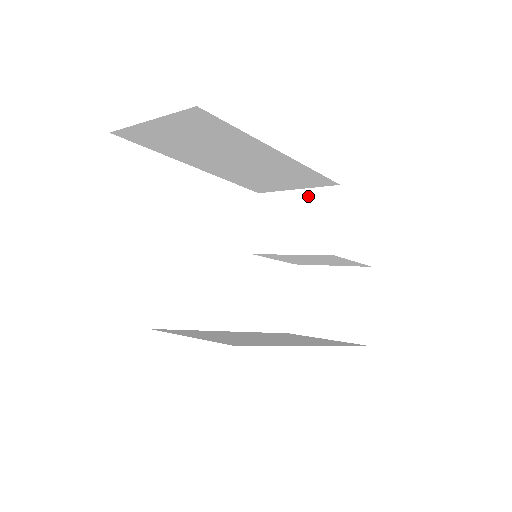
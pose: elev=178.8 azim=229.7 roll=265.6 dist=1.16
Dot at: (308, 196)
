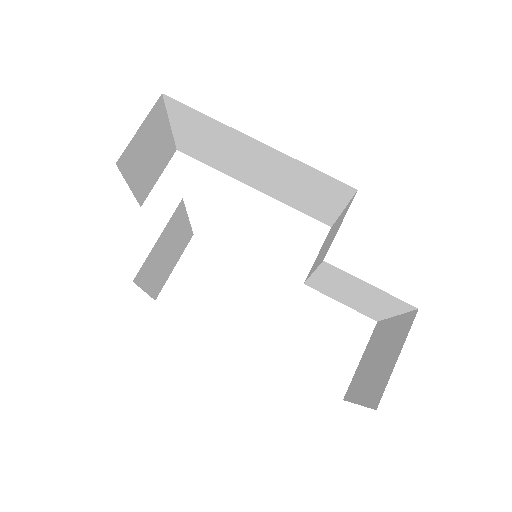
Dot at: (343, 212)
